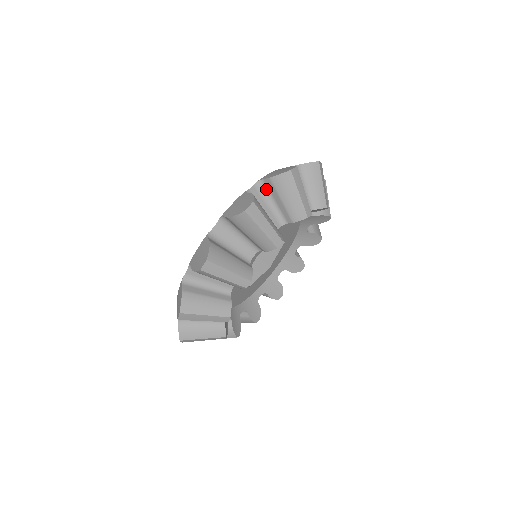
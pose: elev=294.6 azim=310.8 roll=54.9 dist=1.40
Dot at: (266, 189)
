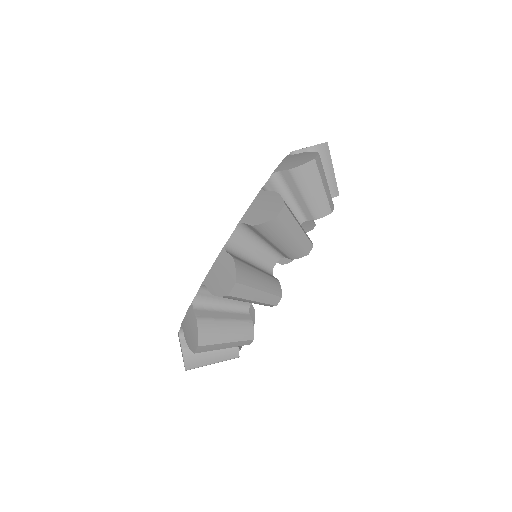
Dot at: (250, 231)
